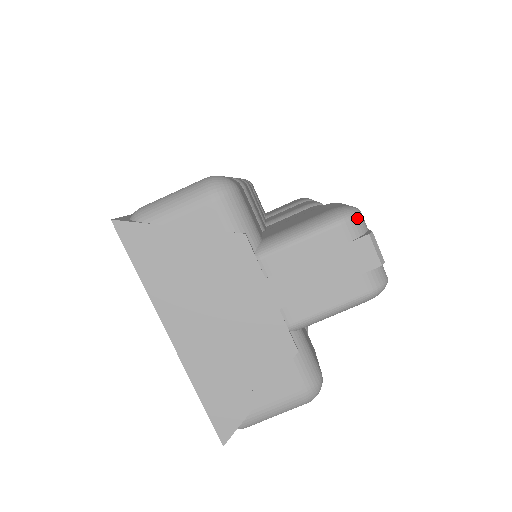
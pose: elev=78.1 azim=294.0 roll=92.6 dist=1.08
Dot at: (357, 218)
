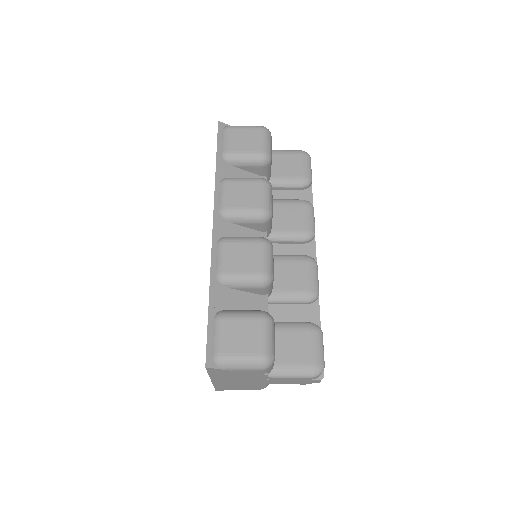
Dot at: occluded
